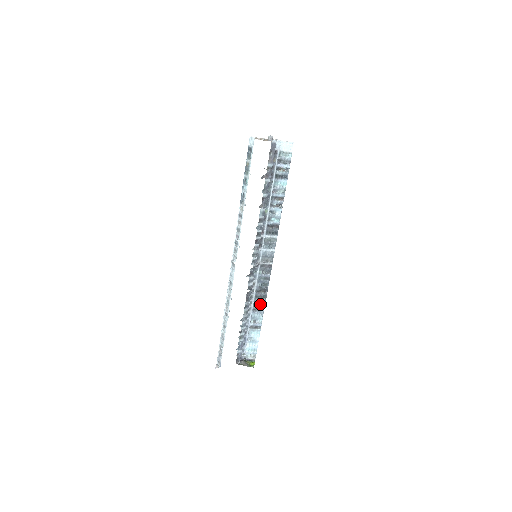
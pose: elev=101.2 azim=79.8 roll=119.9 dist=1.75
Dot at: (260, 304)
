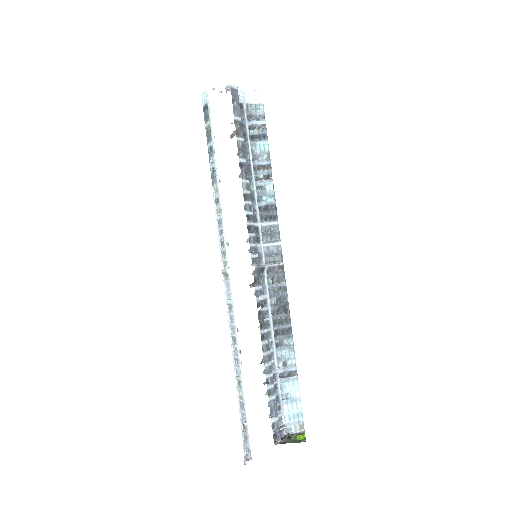
Dot at: (284, 333)
